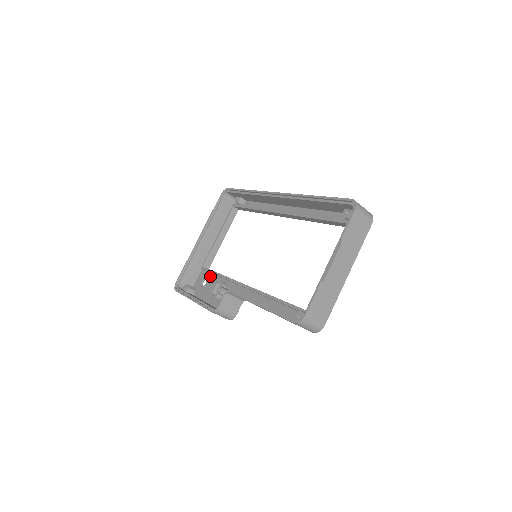
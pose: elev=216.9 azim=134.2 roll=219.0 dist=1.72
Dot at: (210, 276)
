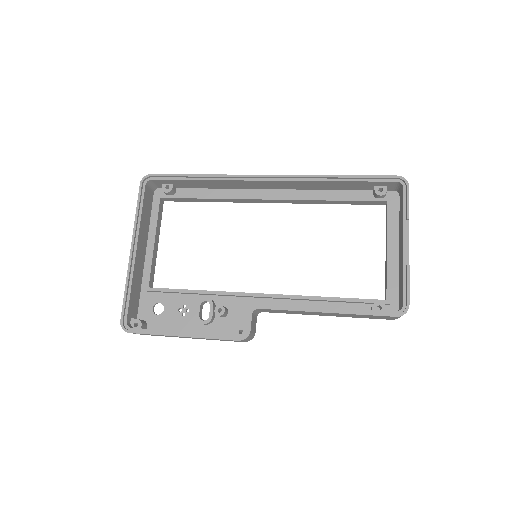
Dot at: (168, 297)
